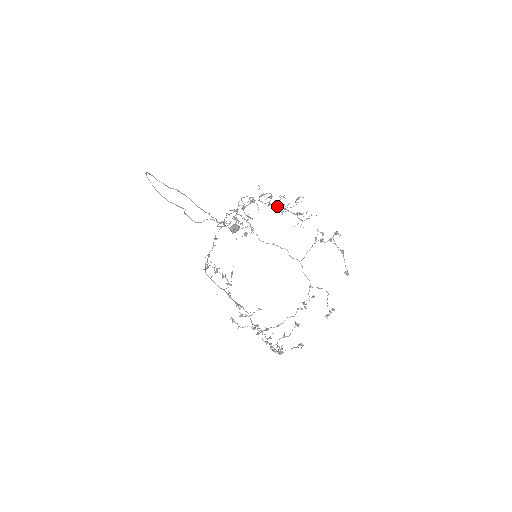
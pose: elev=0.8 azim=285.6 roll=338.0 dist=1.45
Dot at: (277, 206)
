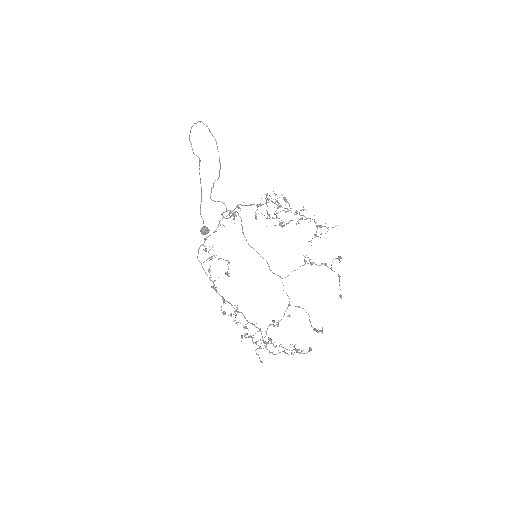
Dot at: (299, 214)
